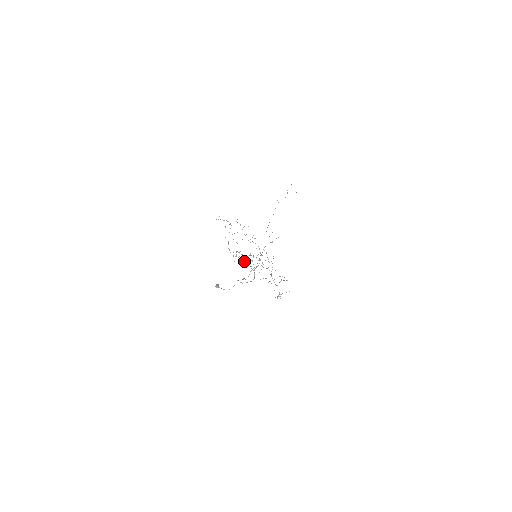
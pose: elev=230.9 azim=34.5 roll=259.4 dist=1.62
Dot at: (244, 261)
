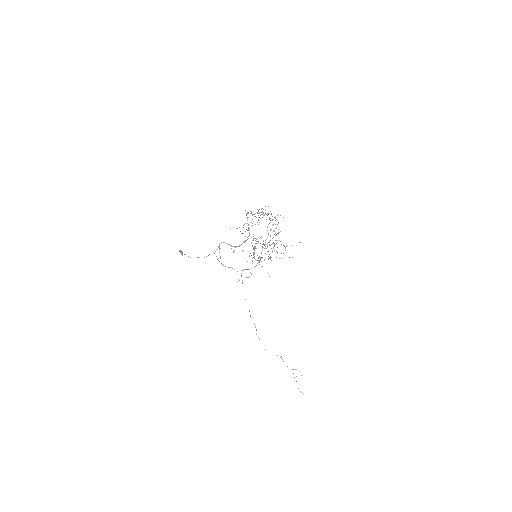
Dot at: occluded
